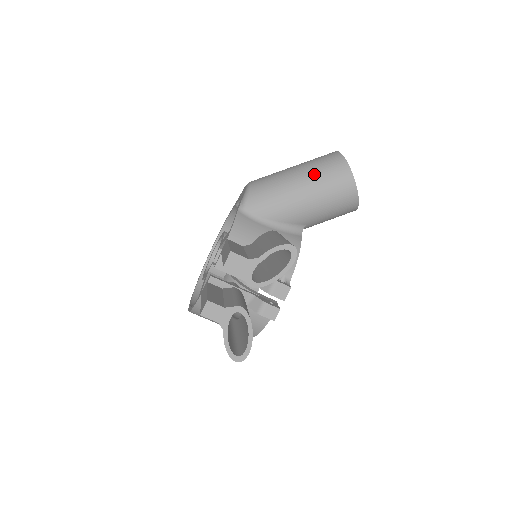
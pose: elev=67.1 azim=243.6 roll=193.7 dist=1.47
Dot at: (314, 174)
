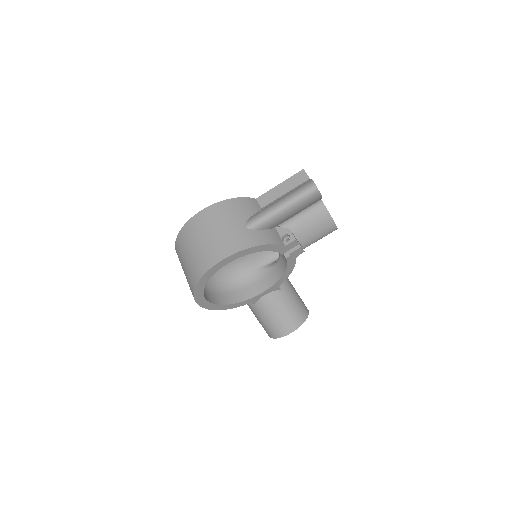
Dot at: occluded
